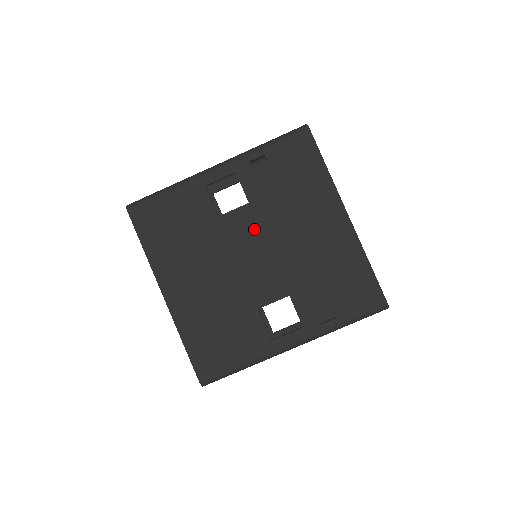
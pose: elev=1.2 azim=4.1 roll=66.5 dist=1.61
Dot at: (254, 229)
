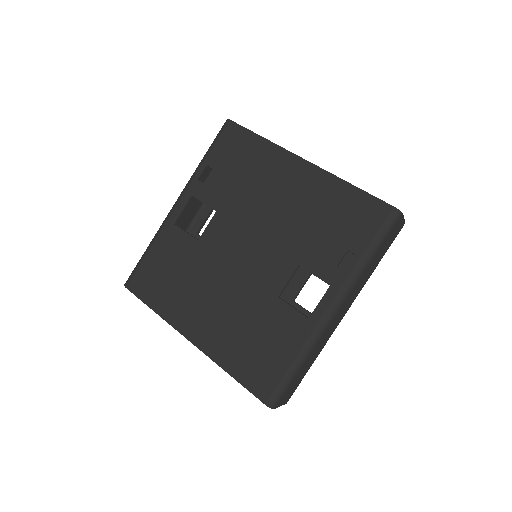
Dot at: (233, 229)
